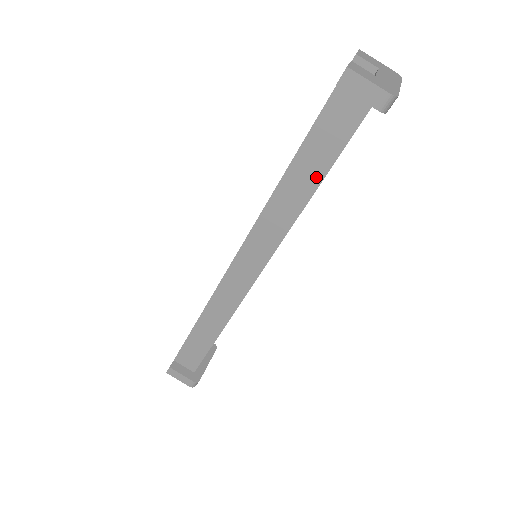
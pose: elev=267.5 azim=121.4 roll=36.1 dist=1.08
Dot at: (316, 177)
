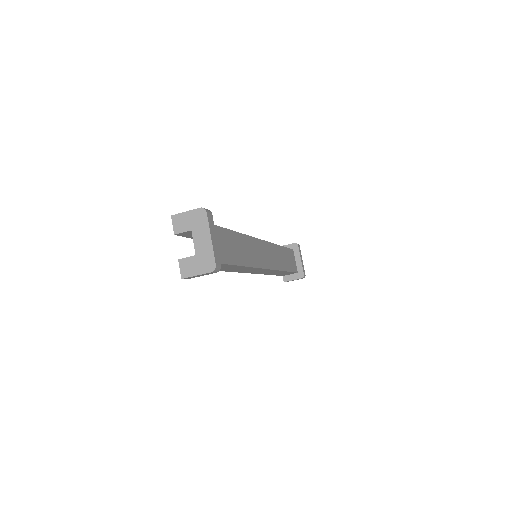
Dot at: (232, 266)
